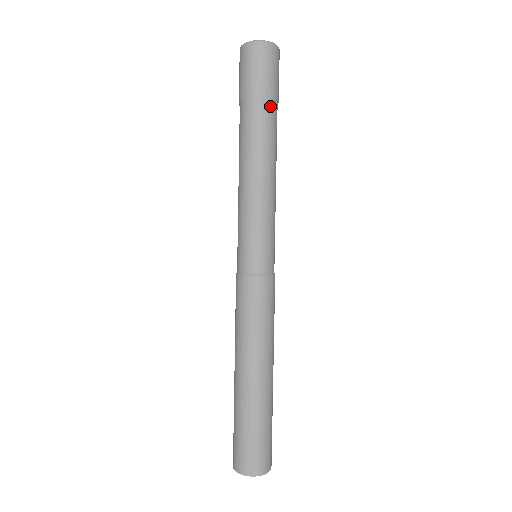
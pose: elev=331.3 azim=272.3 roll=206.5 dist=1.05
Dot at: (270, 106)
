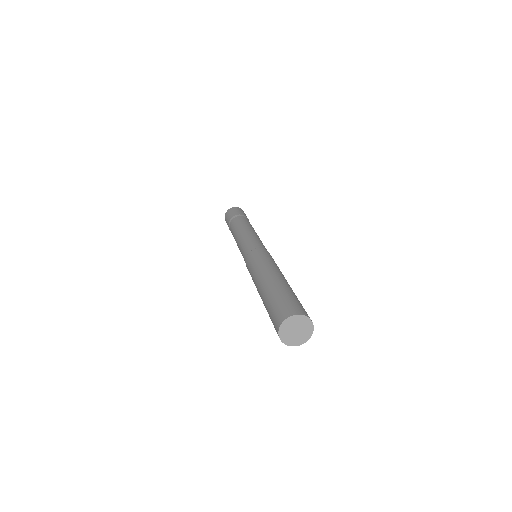
Dot at: (248, 220)
